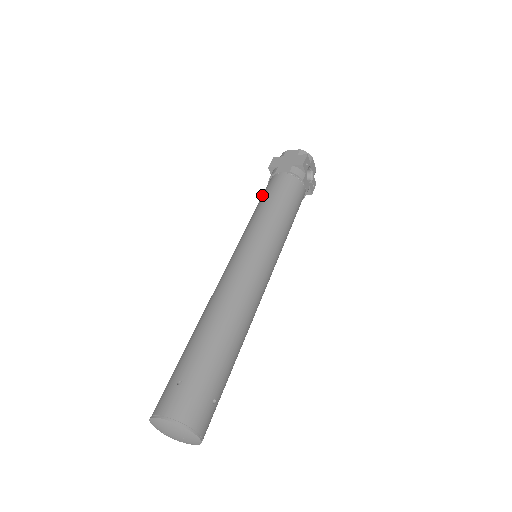
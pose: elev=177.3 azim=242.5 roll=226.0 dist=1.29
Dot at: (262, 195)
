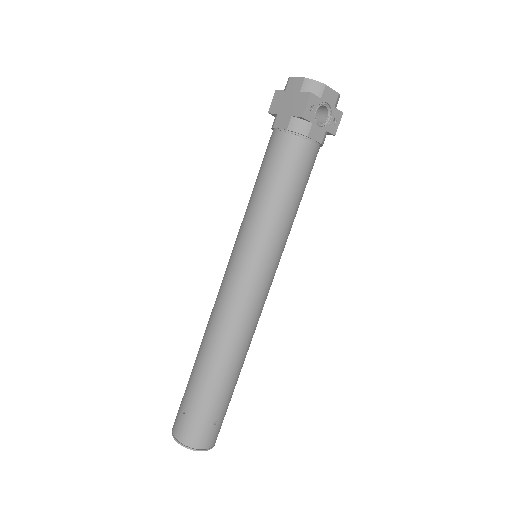
Dot at: (261, 164)
